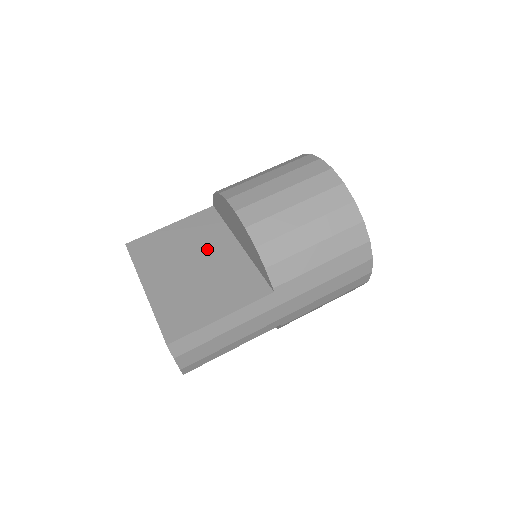
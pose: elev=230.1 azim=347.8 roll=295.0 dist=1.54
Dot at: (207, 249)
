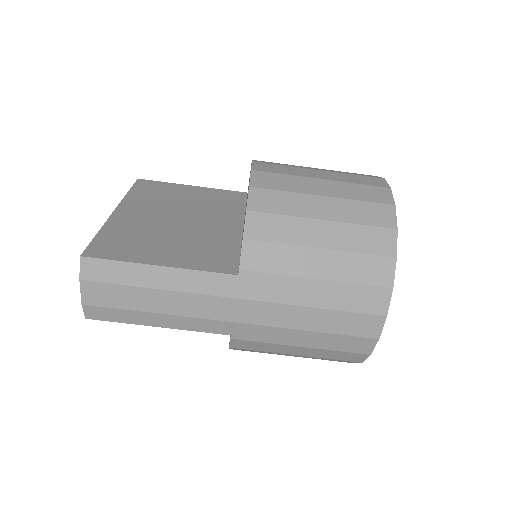
Dot at: (207, 214)
